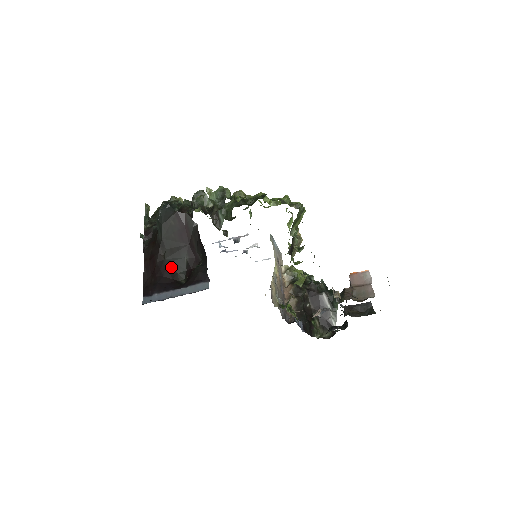
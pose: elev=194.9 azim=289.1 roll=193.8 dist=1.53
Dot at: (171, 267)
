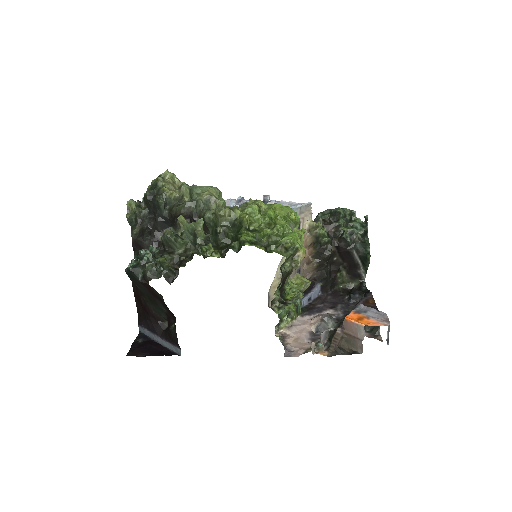
Dot at: (154, 310)
